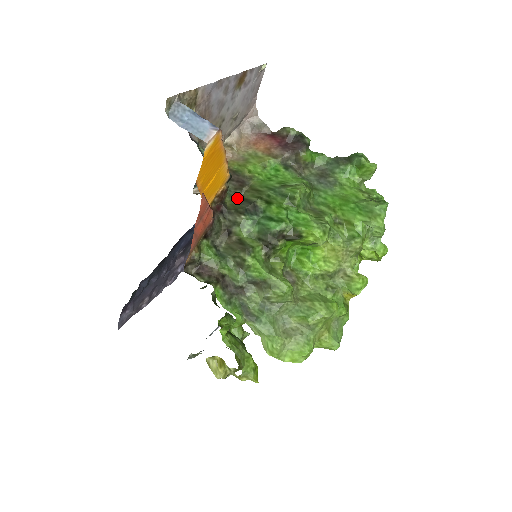
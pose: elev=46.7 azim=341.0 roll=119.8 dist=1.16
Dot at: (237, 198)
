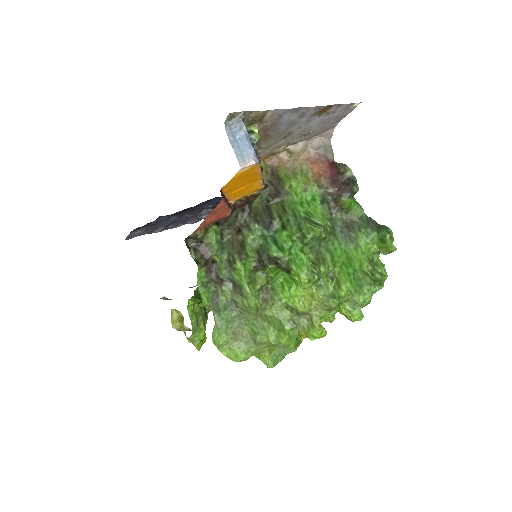
Dot at: (265, 204)
